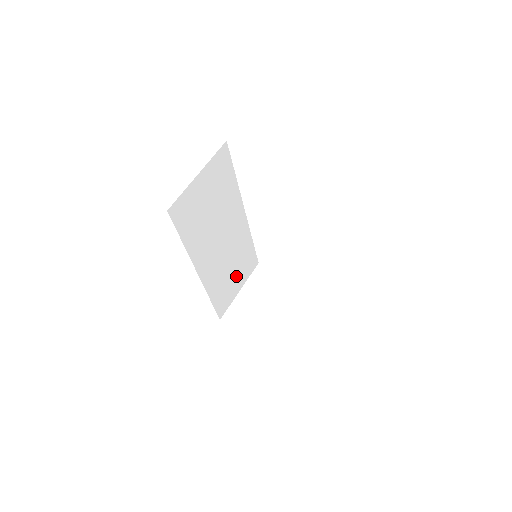
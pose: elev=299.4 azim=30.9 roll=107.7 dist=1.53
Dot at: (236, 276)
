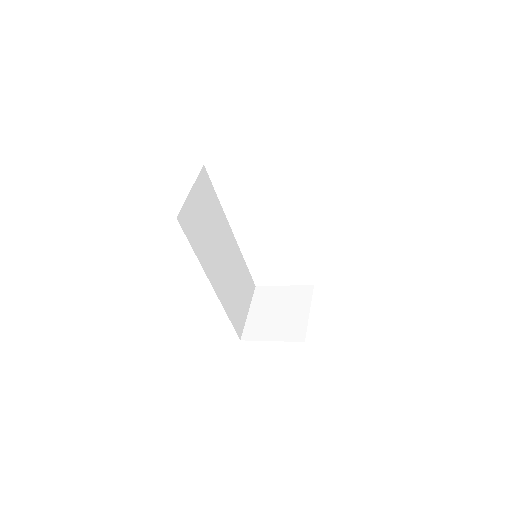
Dot at: (241, 296)
